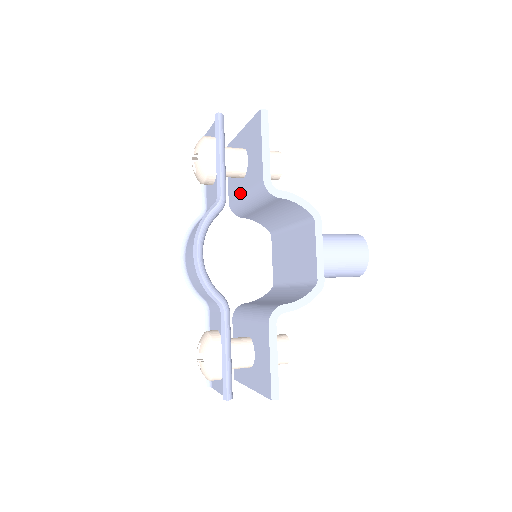
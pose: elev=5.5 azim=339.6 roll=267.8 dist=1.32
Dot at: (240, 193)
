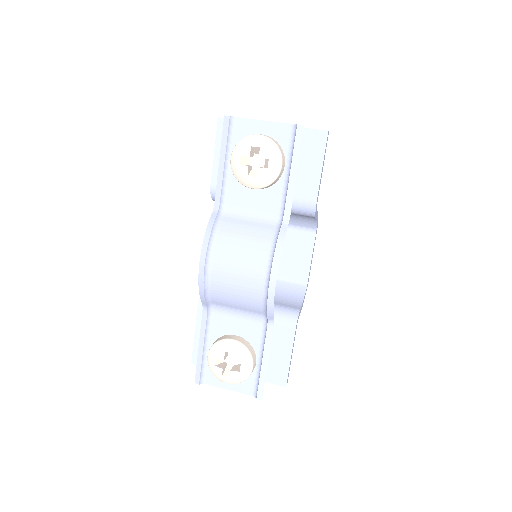
Dot at: occluded
